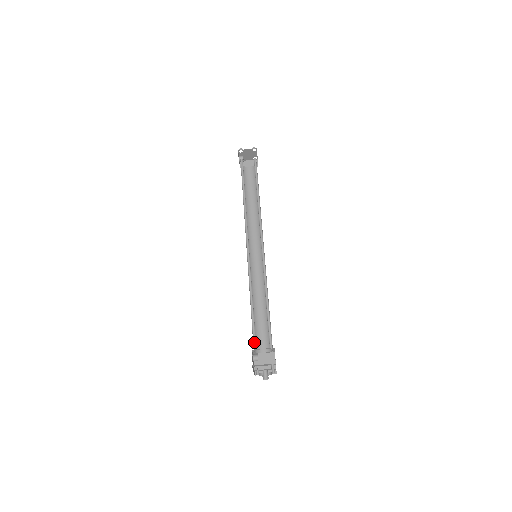
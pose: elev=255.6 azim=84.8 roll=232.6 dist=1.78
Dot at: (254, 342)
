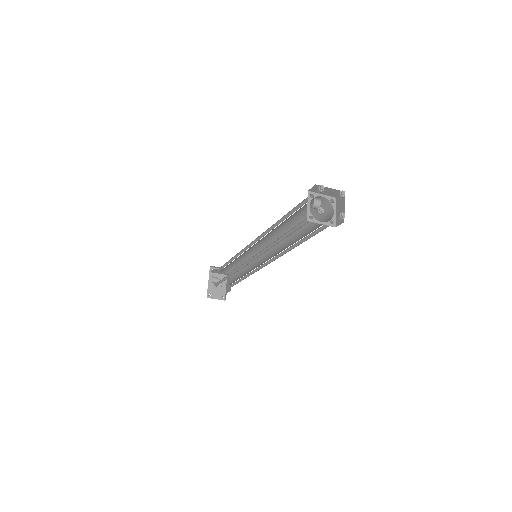
Dot at: (217, 283)
